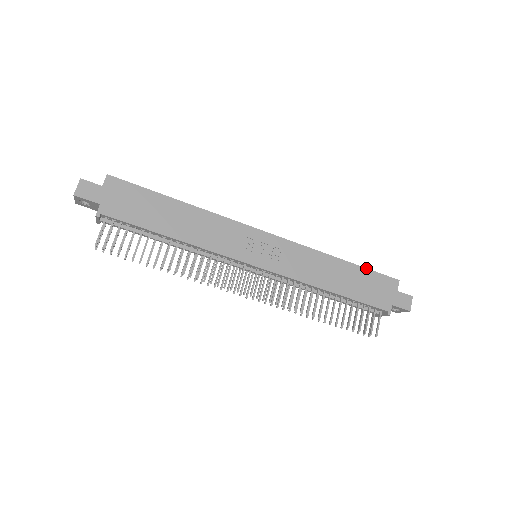
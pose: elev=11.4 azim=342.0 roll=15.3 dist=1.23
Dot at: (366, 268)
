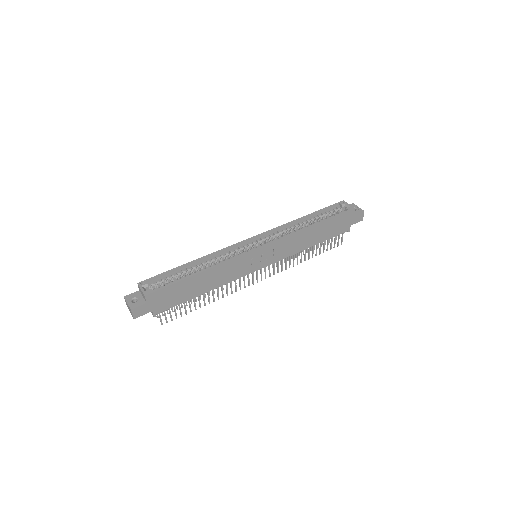
Dot at: (331, 218)
